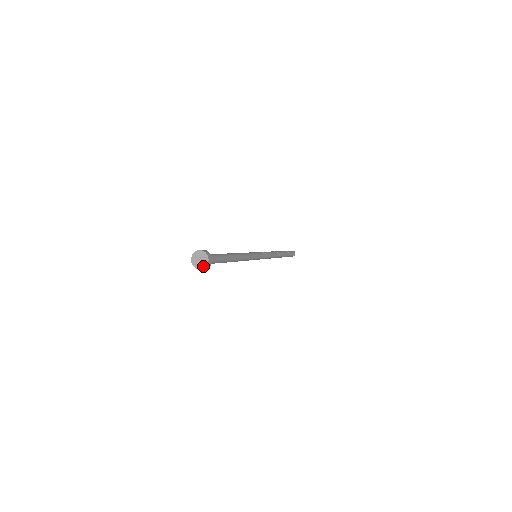
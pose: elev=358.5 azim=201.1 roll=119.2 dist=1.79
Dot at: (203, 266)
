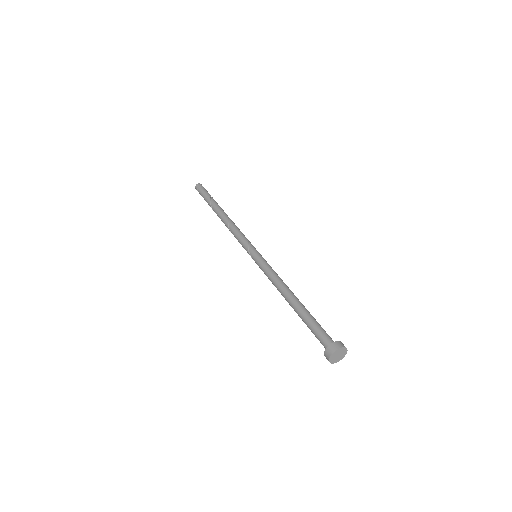
Dot at: (342, 357)
